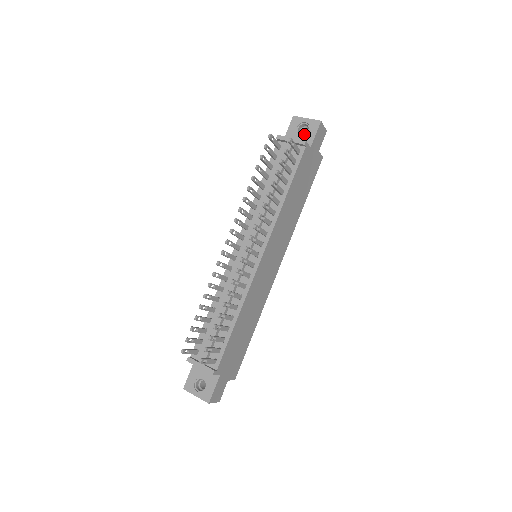
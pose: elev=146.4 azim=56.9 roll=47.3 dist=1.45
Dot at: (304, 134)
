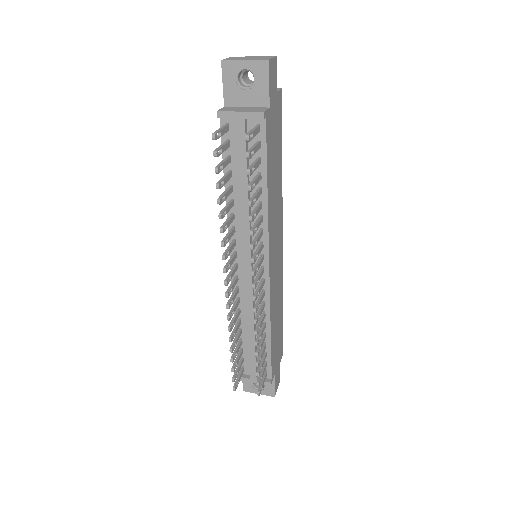
Dot at: (251, 88)
